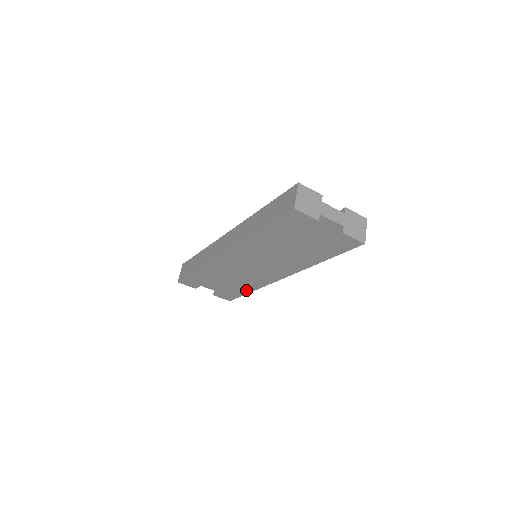
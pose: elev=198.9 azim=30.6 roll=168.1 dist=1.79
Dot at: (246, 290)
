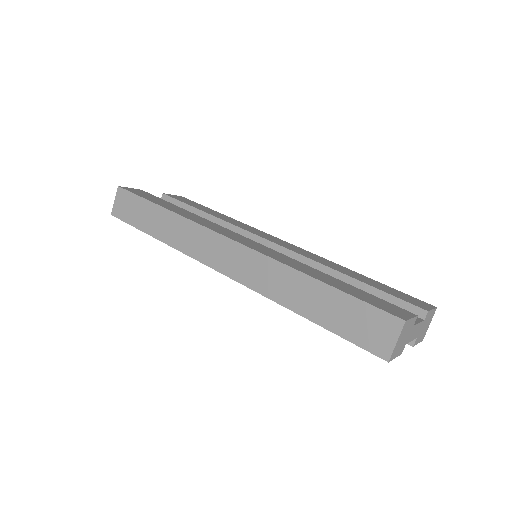
Dot at: occluded
